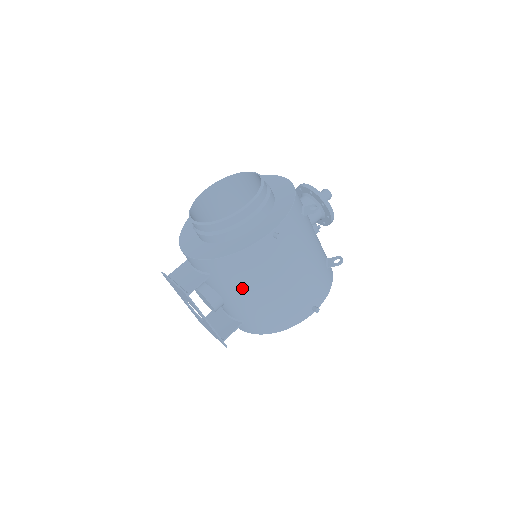
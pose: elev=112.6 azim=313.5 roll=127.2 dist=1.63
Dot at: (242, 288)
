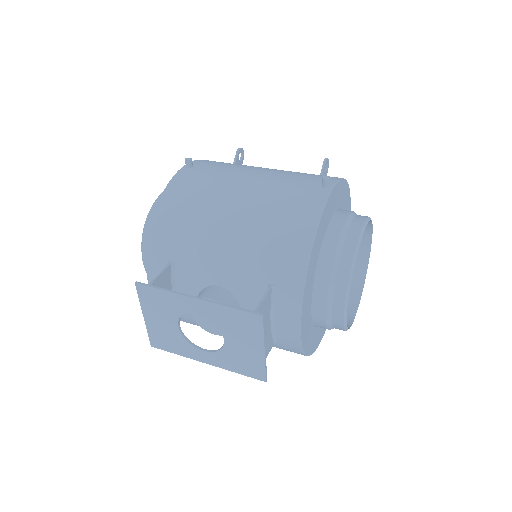
Dot at: (206, 232)
